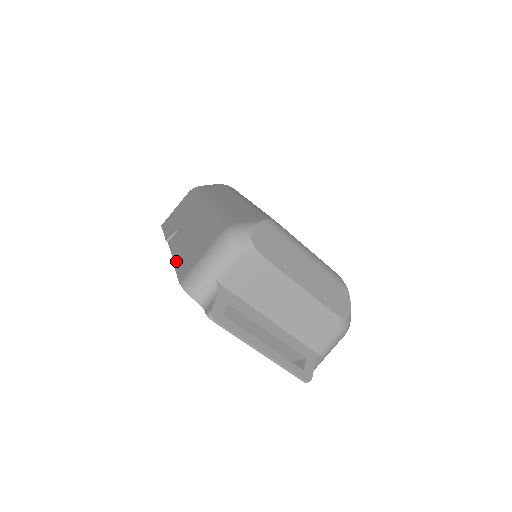
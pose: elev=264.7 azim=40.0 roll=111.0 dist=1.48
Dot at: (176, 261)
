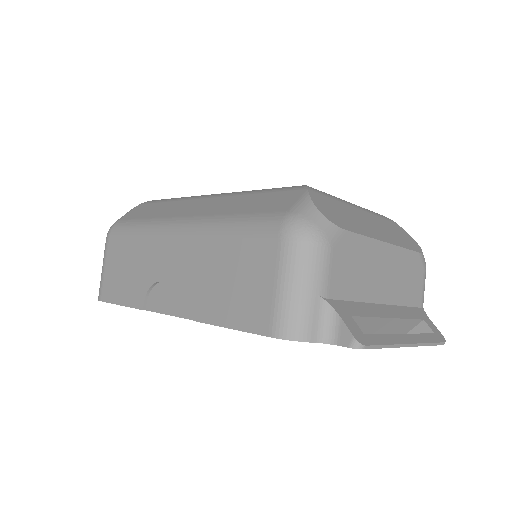
Dot at: (213, 318)
